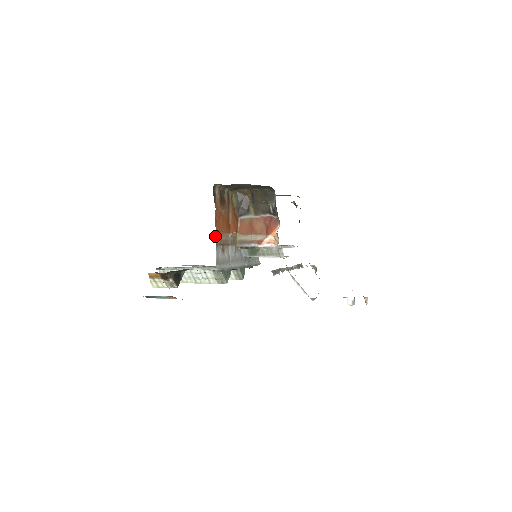
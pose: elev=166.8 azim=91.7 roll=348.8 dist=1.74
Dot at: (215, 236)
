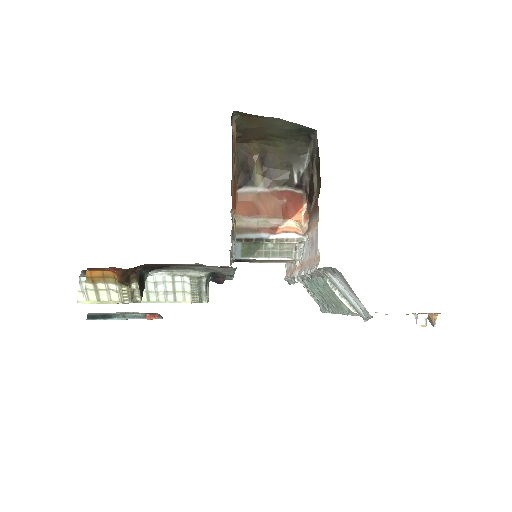
Dot at: occluded
